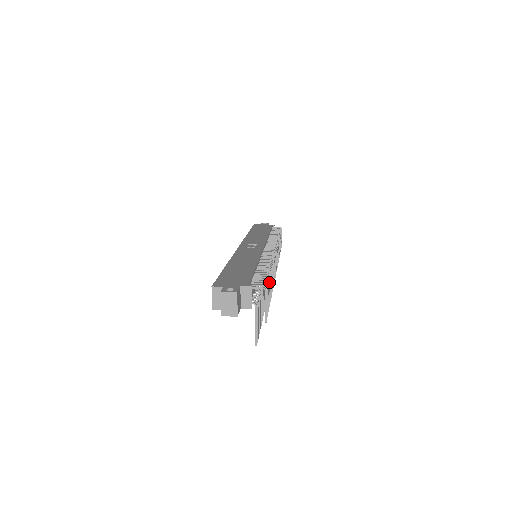
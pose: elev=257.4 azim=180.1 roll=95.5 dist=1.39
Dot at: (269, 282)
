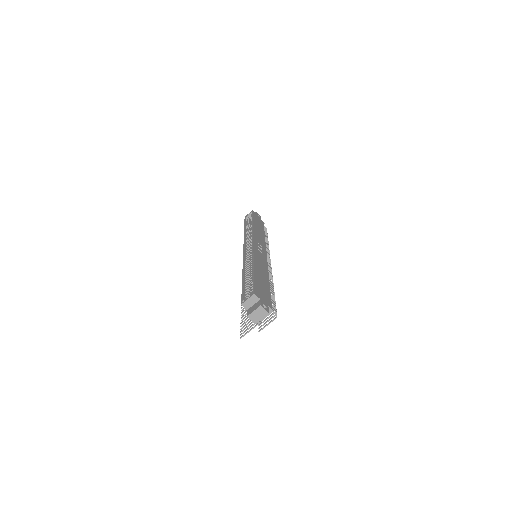
Dot at: occluded
